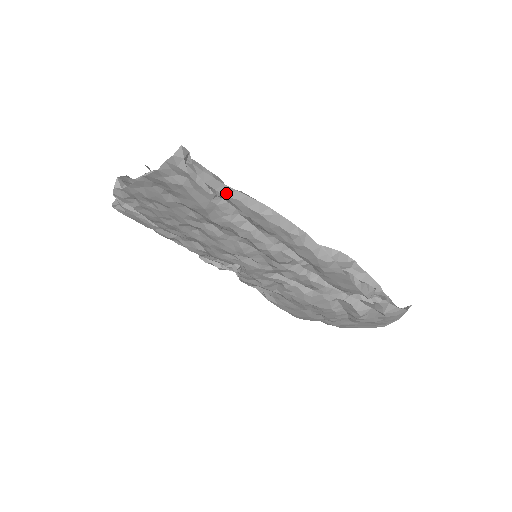
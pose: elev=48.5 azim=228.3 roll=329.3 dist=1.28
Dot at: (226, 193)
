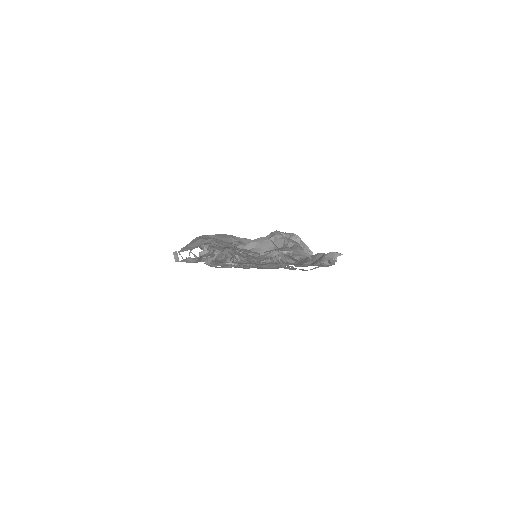
Dot at: (332, 264)
